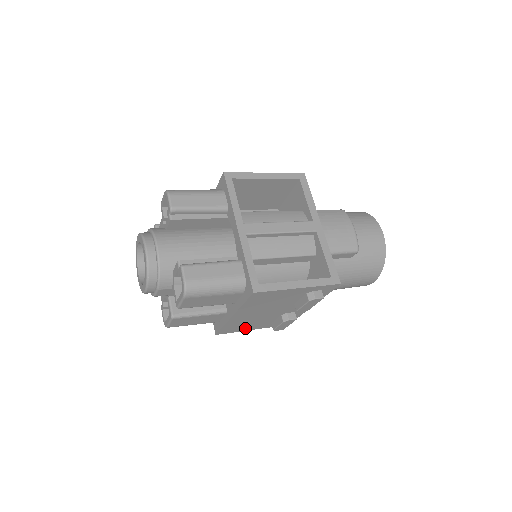
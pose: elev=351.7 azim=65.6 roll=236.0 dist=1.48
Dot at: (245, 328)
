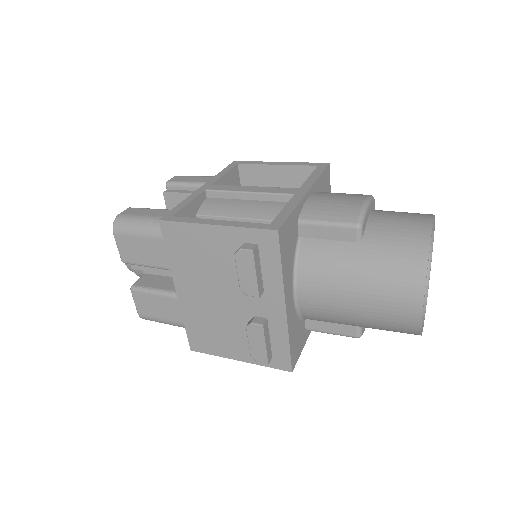
Dot at: (222, 348)
